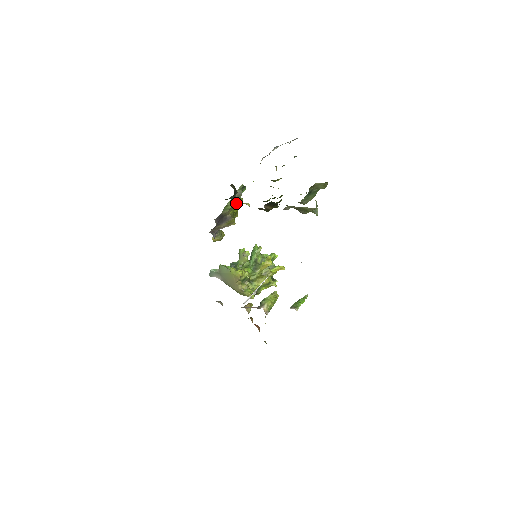
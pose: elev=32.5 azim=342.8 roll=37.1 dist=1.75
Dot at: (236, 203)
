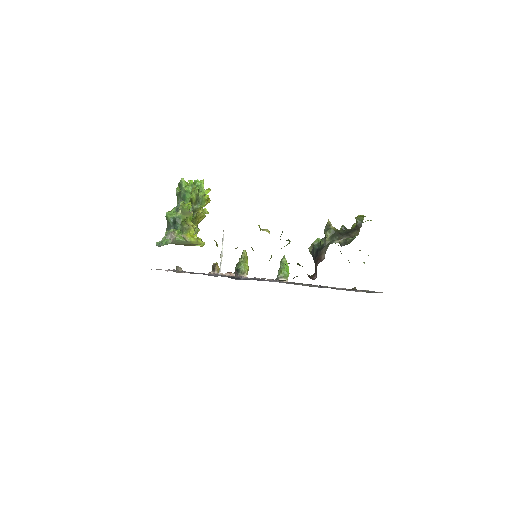
Dot at: occluded
